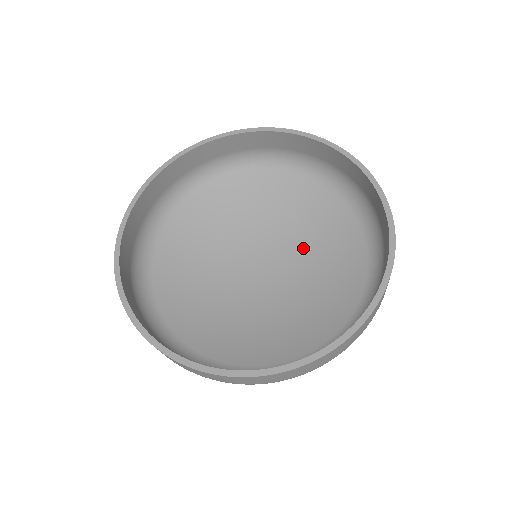
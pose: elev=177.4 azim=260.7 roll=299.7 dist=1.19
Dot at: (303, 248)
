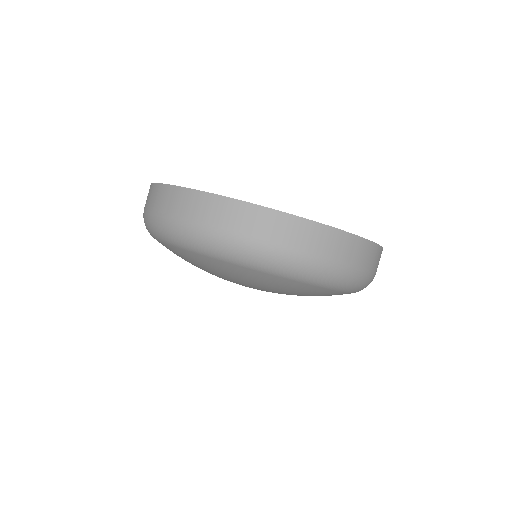
Dot at: occluded
